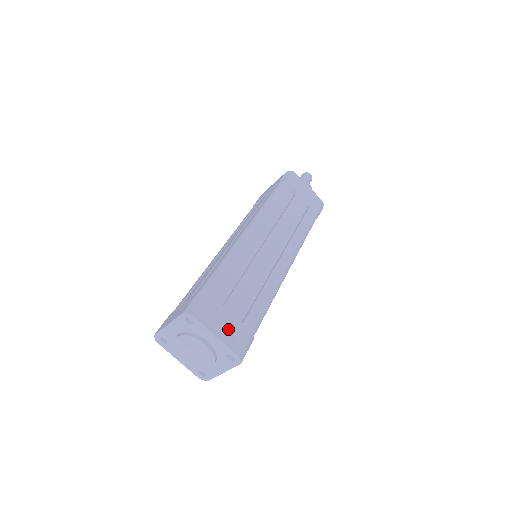
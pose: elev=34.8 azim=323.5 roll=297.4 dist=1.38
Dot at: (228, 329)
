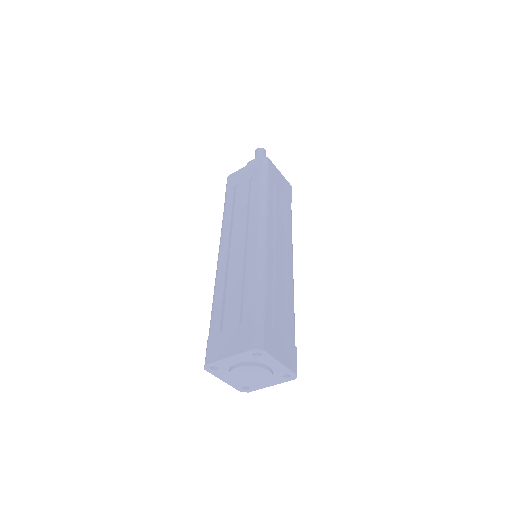
Dot at: (284, 352)
